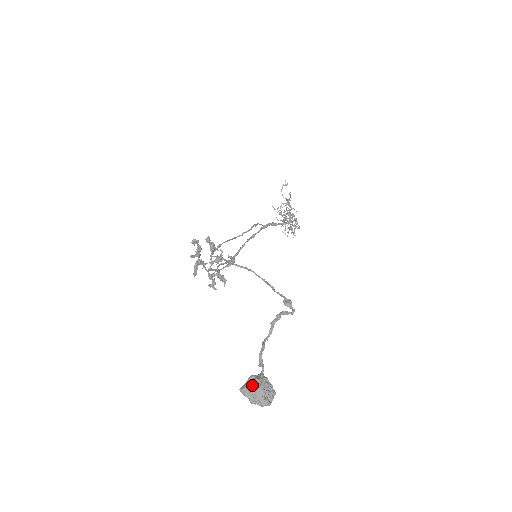
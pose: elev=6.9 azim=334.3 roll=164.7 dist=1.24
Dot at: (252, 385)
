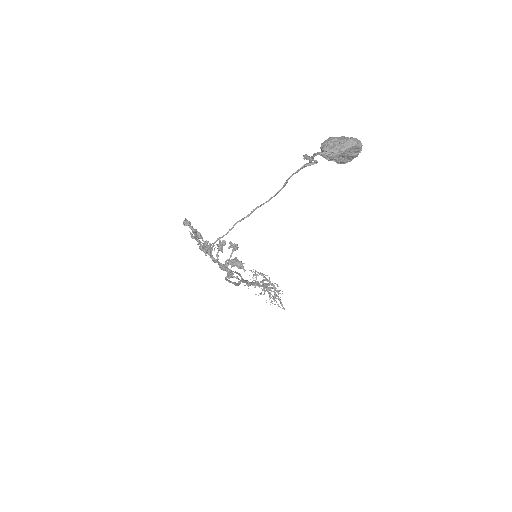
Dot at: (328, 140)
